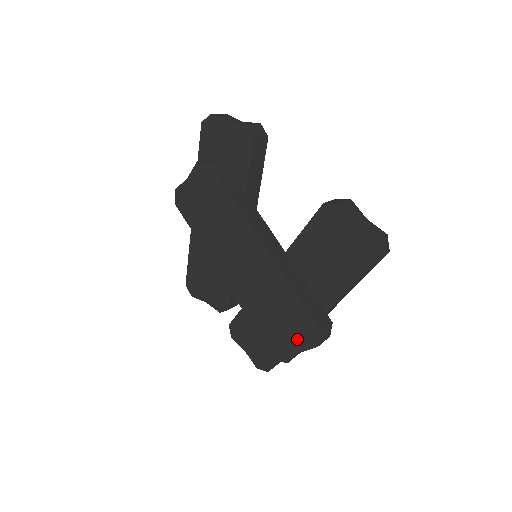
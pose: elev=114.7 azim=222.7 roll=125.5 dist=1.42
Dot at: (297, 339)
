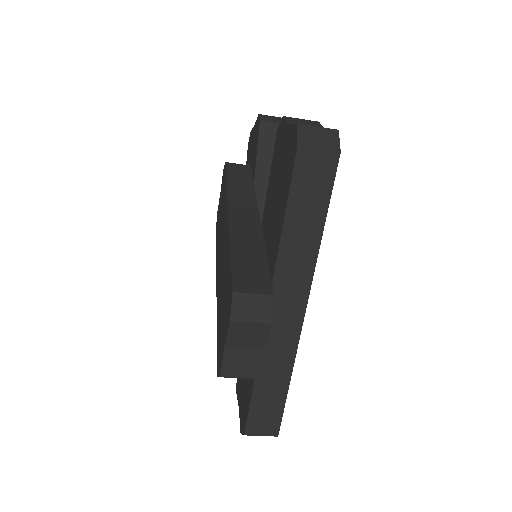
Dot at: (225, 324)
